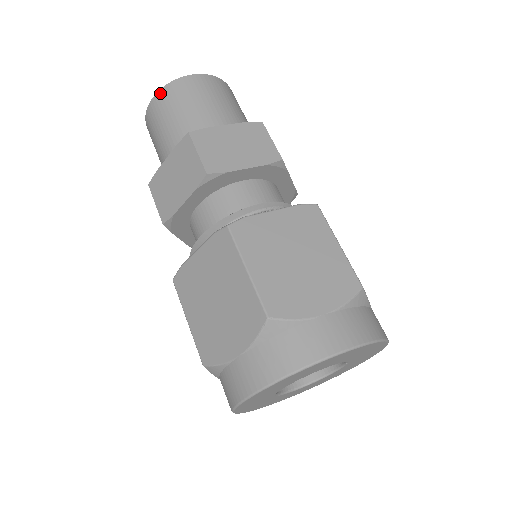
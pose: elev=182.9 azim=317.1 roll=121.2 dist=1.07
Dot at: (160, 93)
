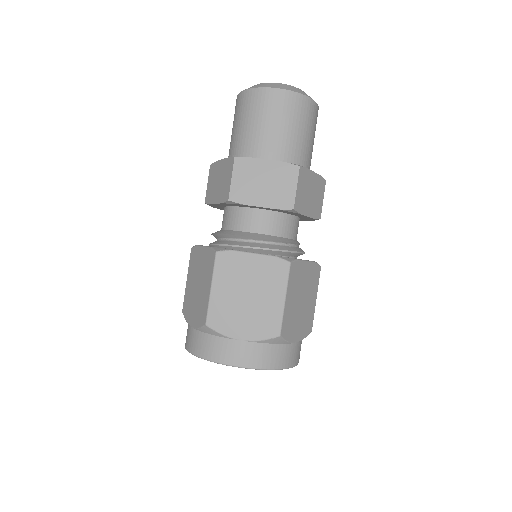
Dot at: (246, 93)
